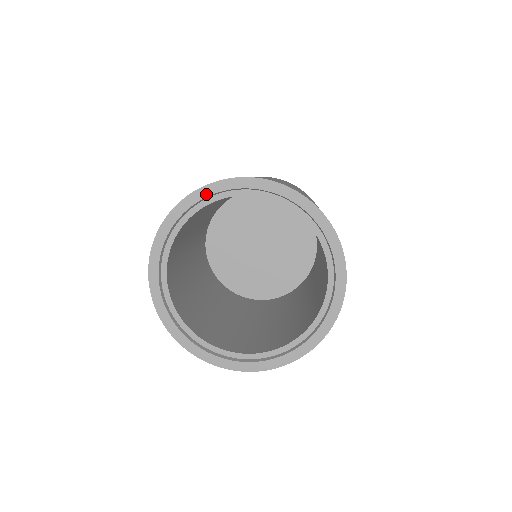
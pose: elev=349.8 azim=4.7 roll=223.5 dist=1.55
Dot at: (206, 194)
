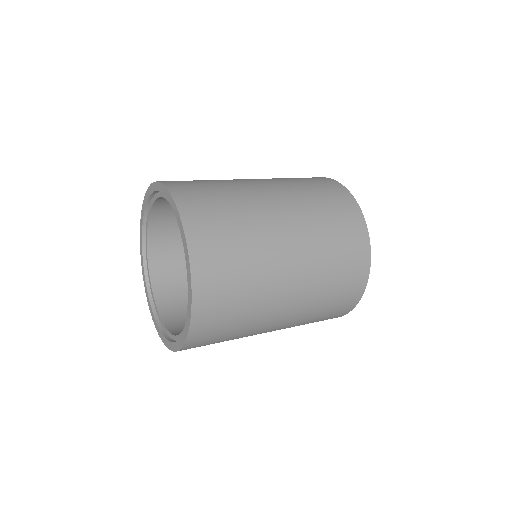
Dot at: (172, 204)
